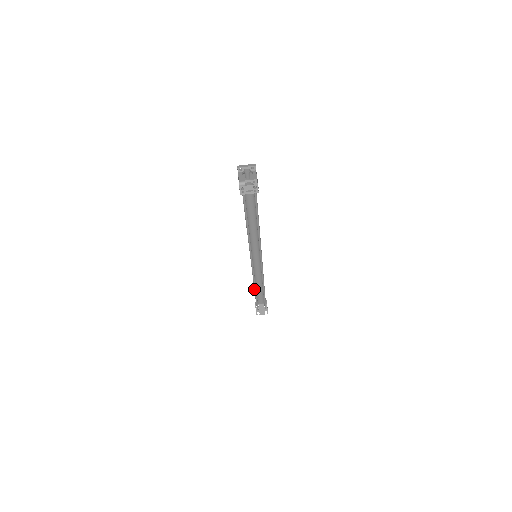
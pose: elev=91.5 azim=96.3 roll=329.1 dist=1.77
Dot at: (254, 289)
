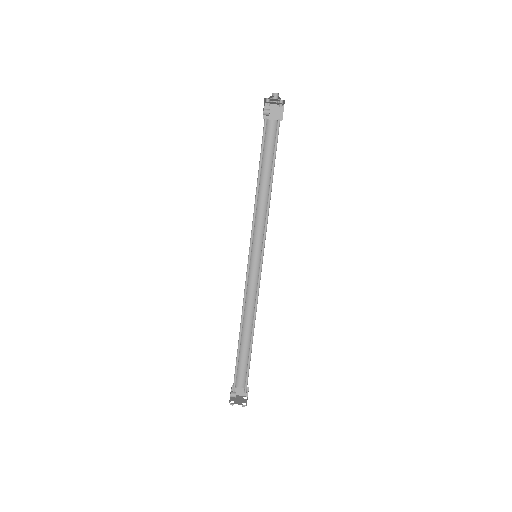
Dot at: occluded
